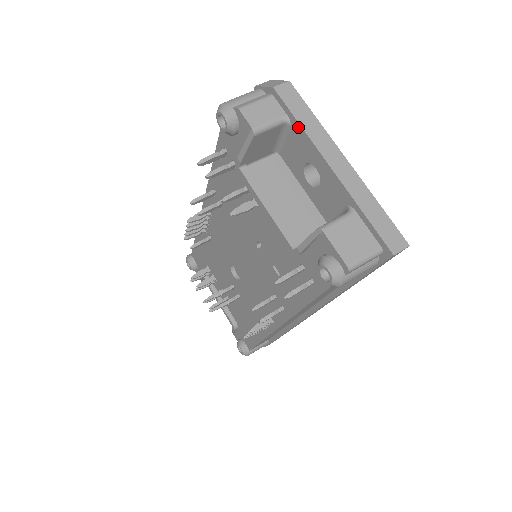
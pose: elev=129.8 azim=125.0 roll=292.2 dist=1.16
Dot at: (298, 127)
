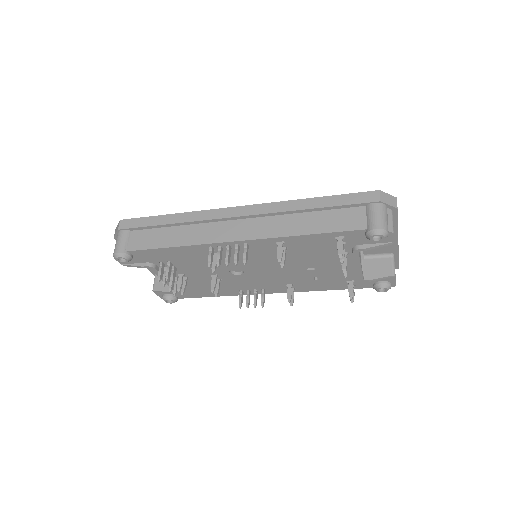
Dot at: (395, 226)
